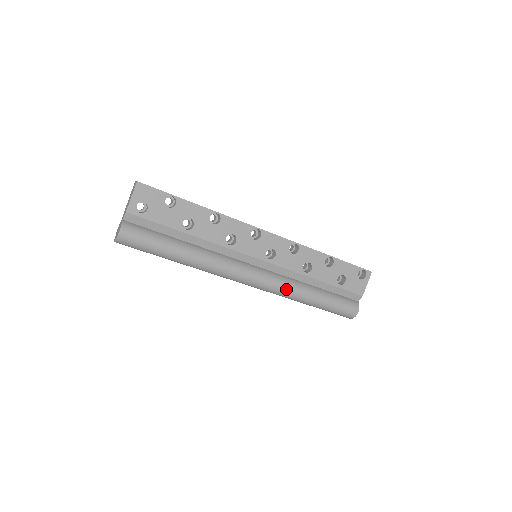
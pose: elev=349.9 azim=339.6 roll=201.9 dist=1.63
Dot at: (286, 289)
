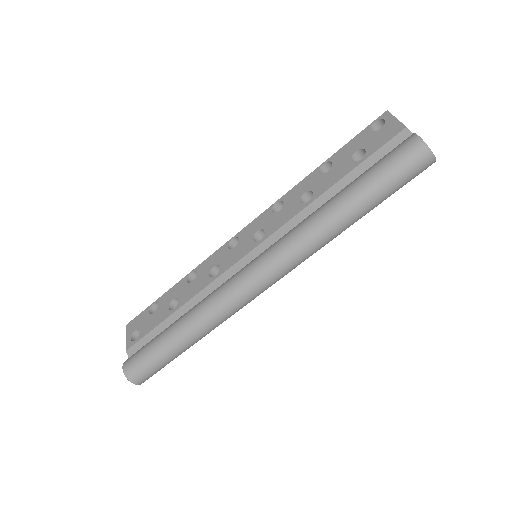
Dot at: (297, 232)
